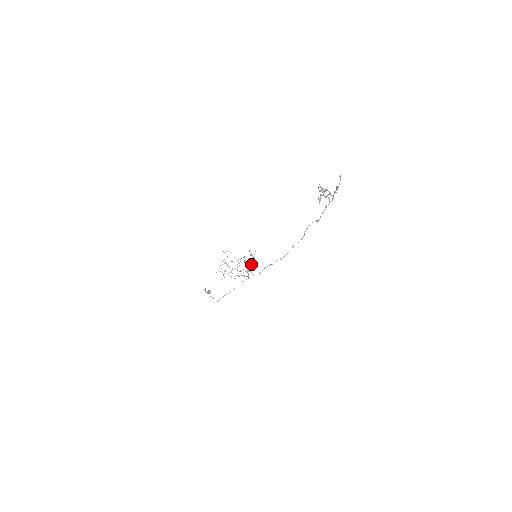
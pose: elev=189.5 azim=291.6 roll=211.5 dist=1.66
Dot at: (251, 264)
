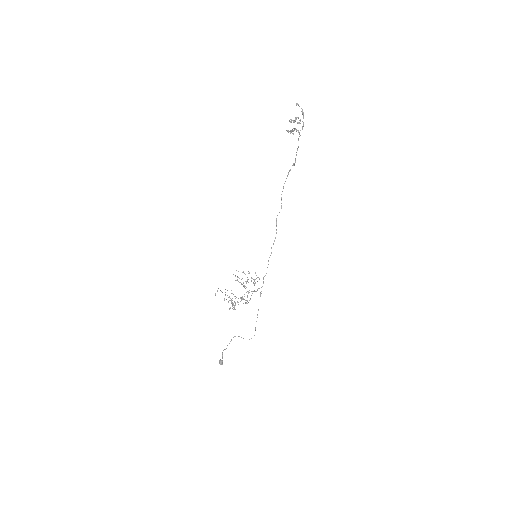
Dot at: (246, 282)
